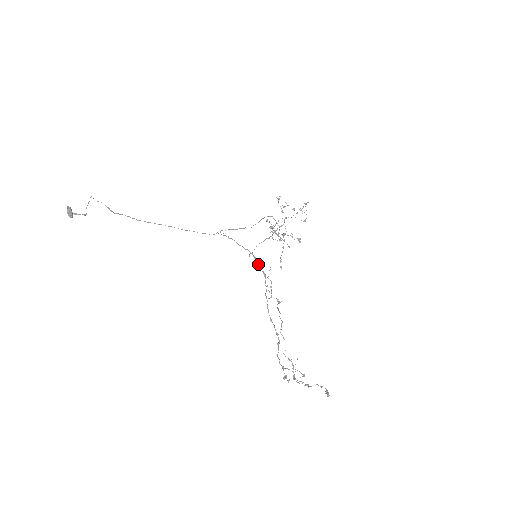
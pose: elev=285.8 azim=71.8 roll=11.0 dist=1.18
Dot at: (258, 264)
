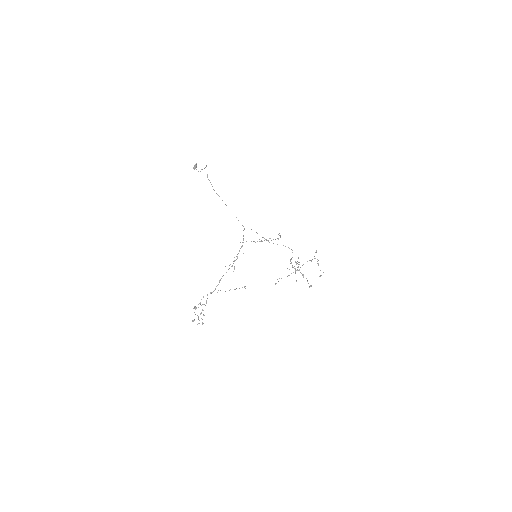
Dot at: occluded
